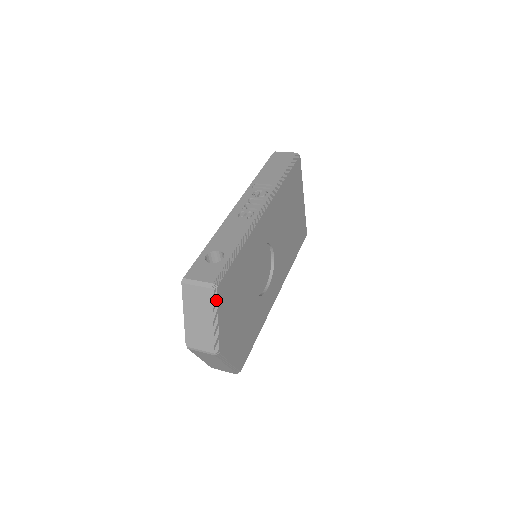
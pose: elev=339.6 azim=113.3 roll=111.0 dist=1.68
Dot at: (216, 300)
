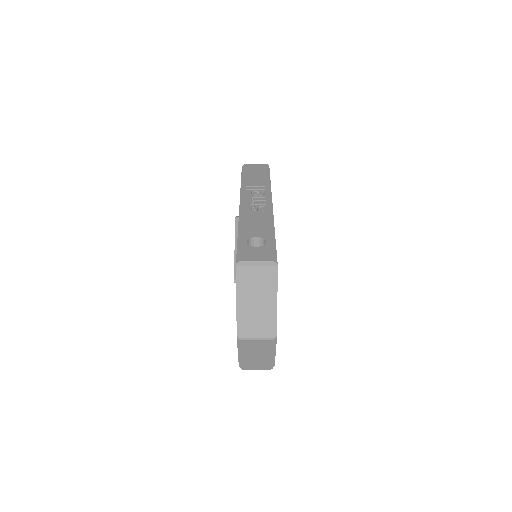
Dot at: (276, 278)
